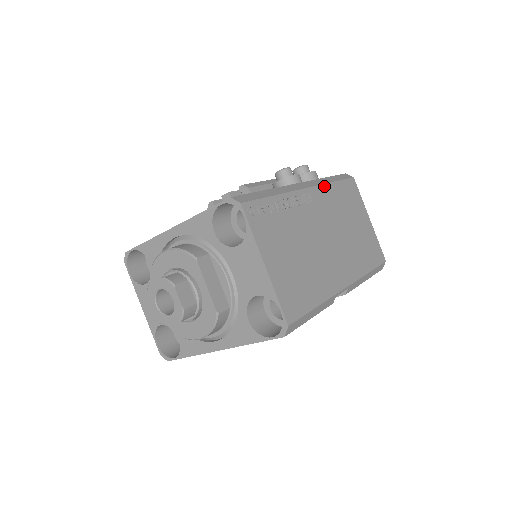
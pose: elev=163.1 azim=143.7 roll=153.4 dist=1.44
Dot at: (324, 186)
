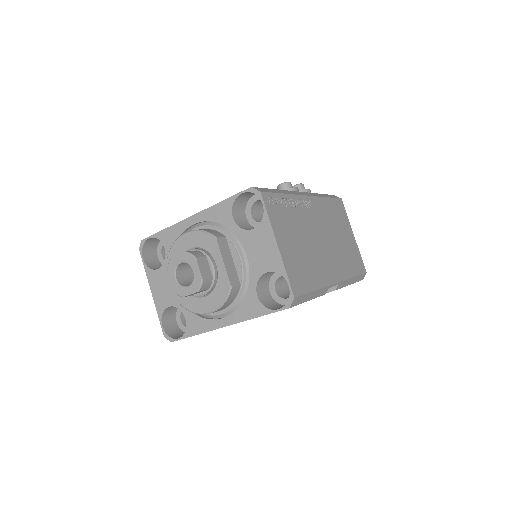
Dot at: (320, 198)
